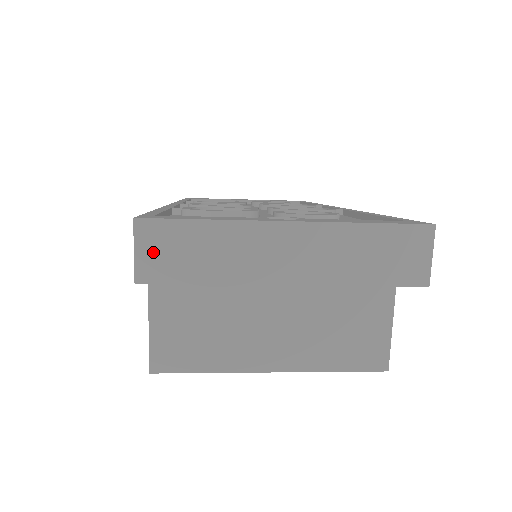
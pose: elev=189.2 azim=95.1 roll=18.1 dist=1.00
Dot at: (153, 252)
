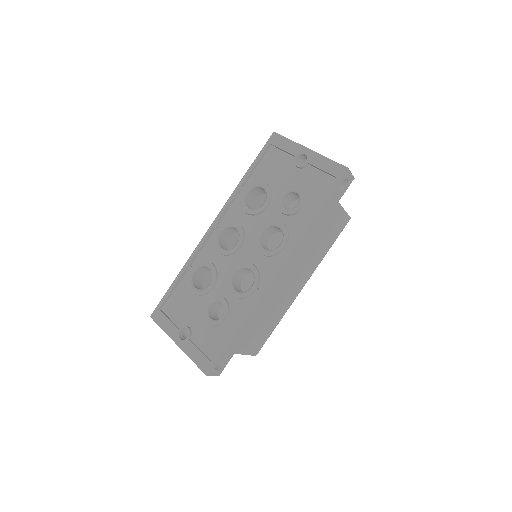
Dot at: occluded
